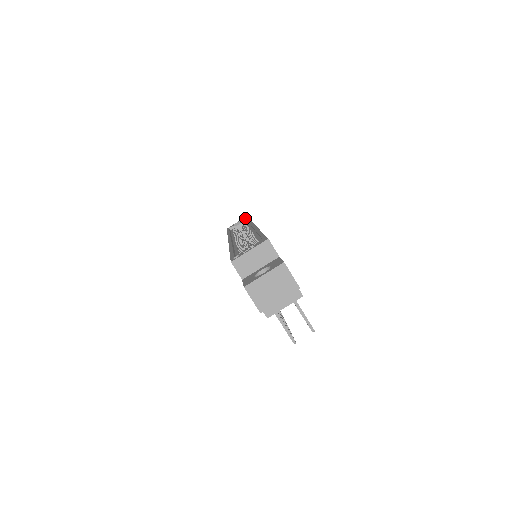
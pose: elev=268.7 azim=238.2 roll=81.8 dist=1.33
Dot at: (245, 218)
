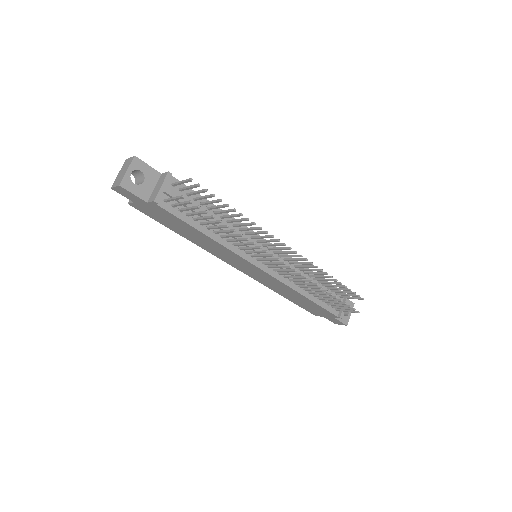
Dot at: occluded
